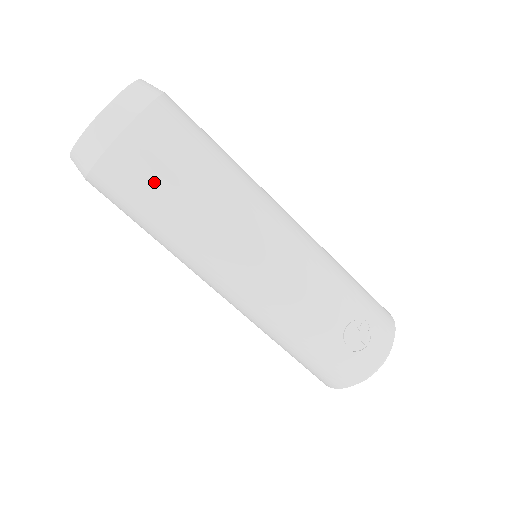
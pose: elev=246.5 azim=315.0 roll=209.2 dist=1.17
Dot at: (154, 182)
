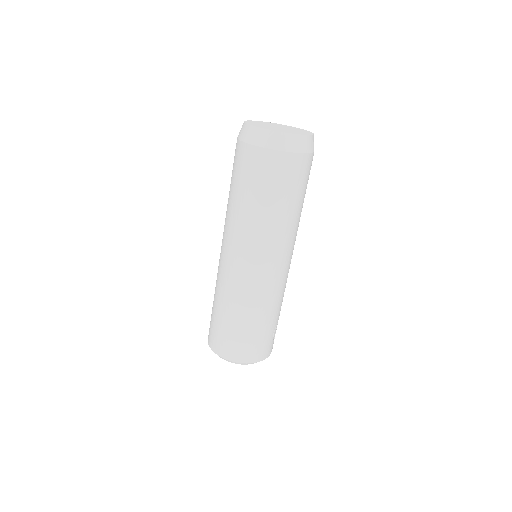
Dot at: (303, 186)
